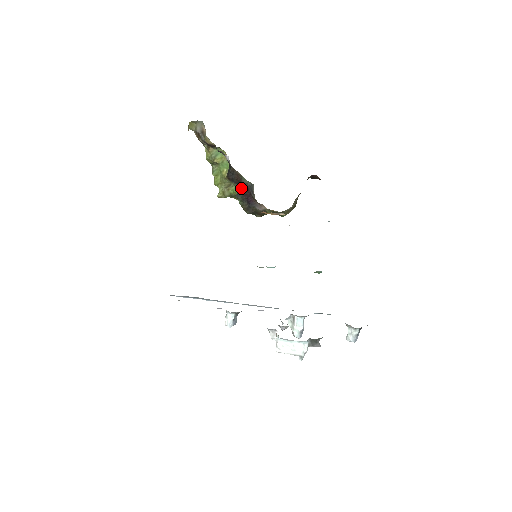
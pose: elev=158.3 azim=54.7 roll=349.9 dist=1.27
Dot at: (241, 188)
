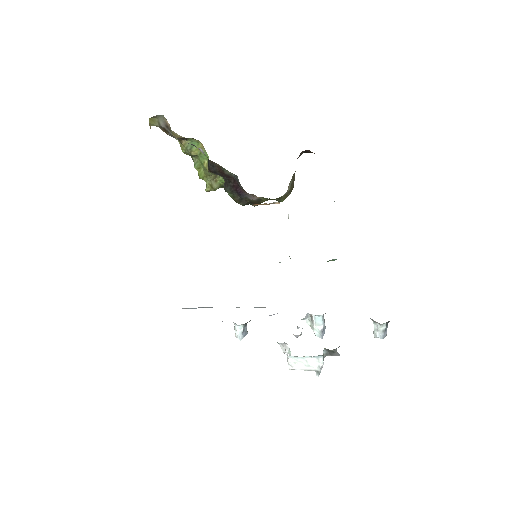
Dot at: (227, 179)
